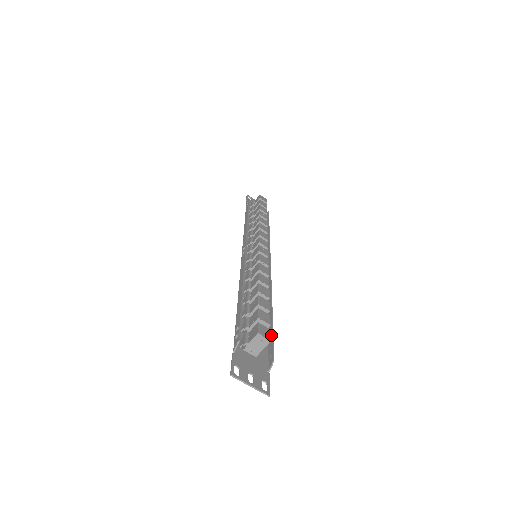
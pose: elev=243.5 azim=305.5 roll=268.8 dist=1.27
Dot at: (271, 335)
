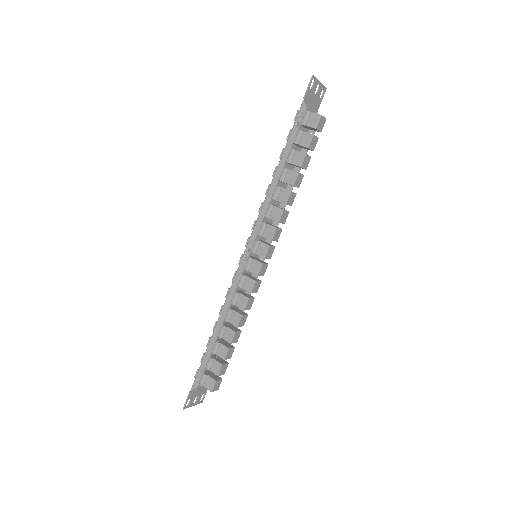
Dot at: occluded
